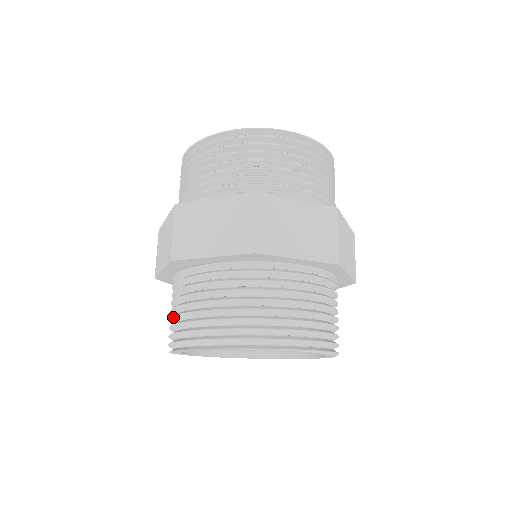
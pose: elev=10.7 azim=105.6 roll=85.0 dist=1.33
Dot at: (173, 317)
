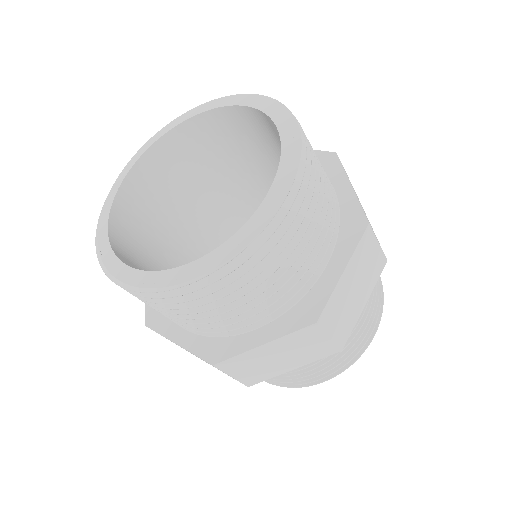
Dot at: occluded
